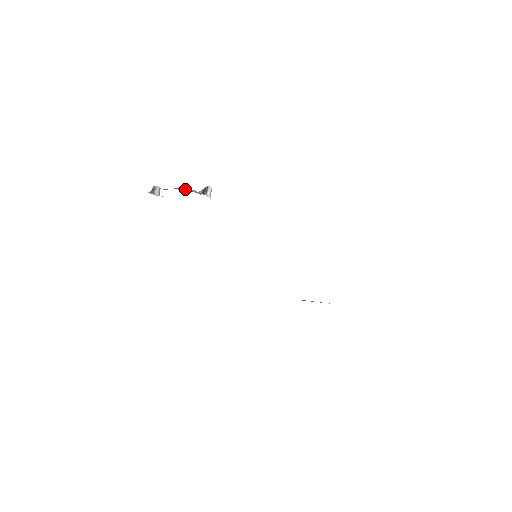
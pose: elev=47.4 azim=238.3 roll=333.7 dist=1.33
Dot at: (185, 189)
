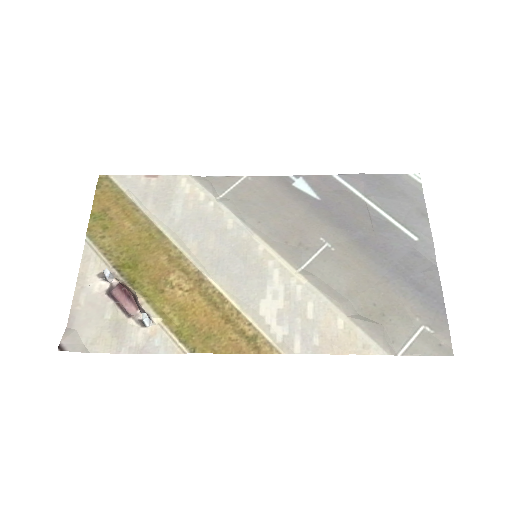
Dot at: (126, 314)
